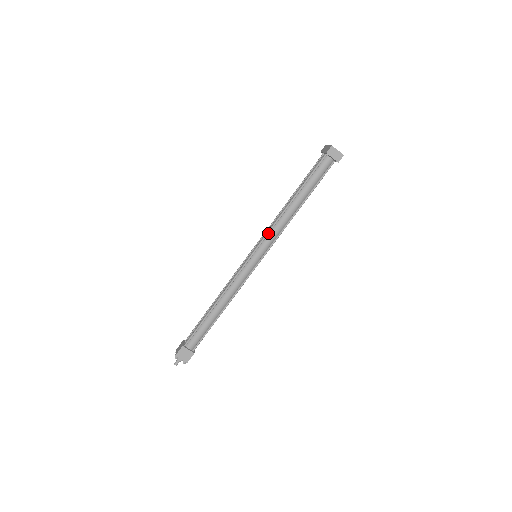
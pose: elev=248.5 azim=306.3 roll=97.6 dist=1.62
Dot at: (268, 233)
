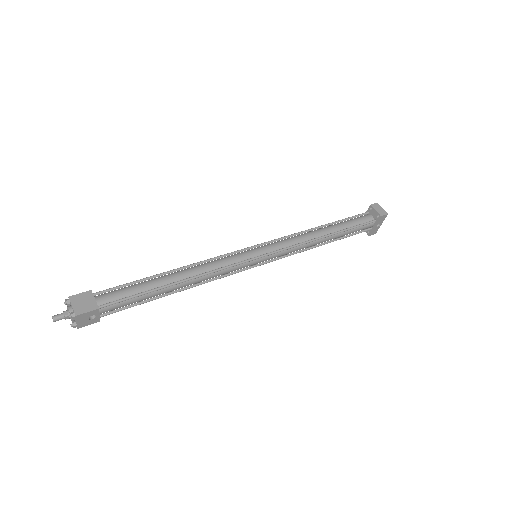
Dot at: (283, 237)
